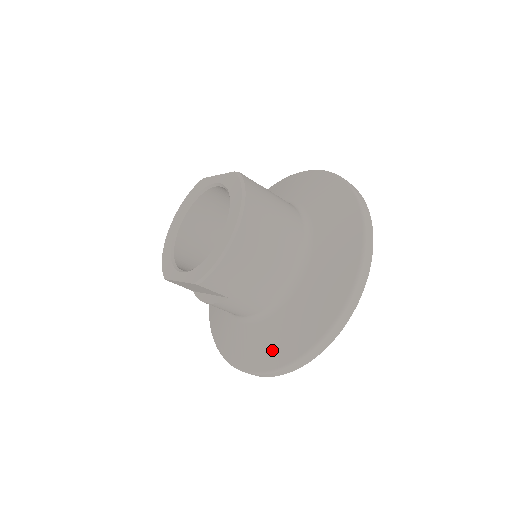
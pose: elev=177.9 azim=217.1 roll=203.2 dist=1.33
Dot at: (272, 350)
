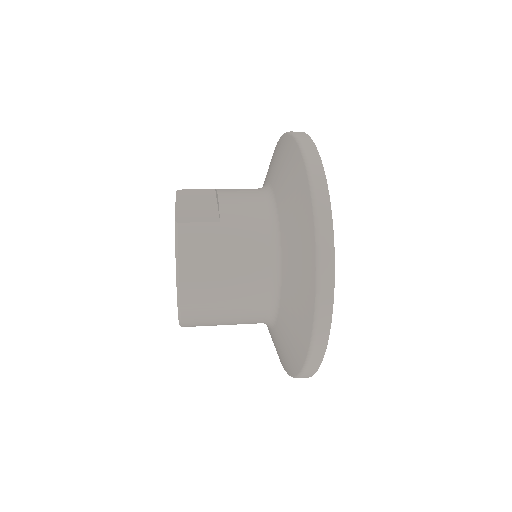
Dot at: (278, 354)
